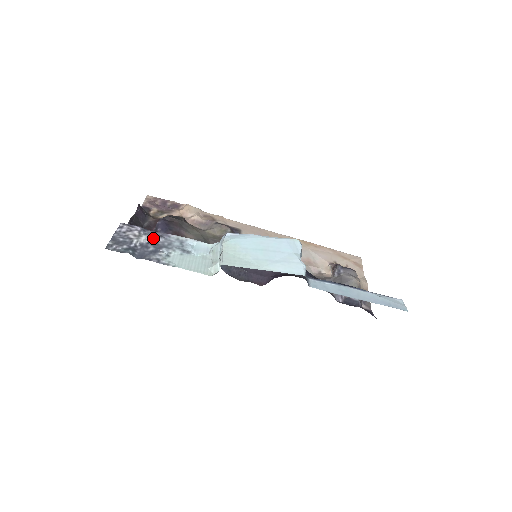
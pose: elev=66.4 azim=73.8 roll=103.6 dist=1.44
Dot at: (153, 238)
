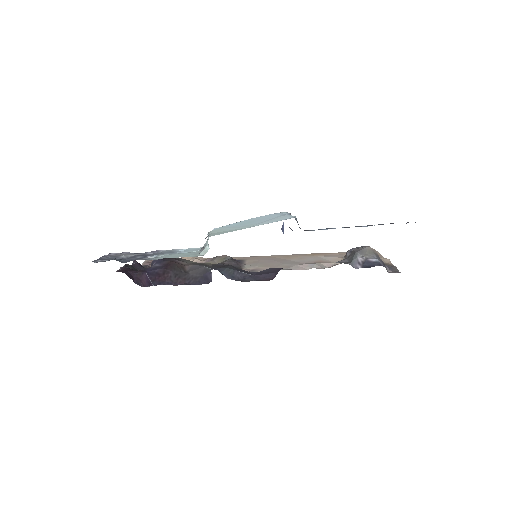
Dot at: (142, 254)
